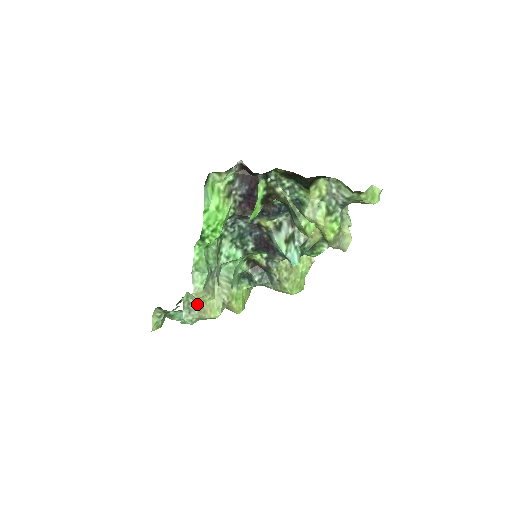
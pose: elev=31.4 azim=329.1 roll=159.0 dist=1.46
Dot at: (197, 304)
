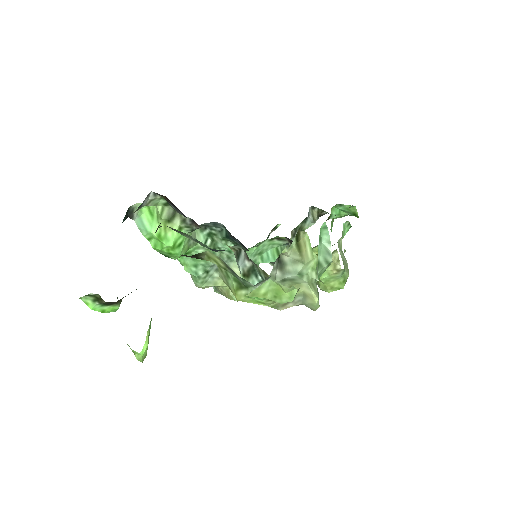
Dot at: (216, 286)
